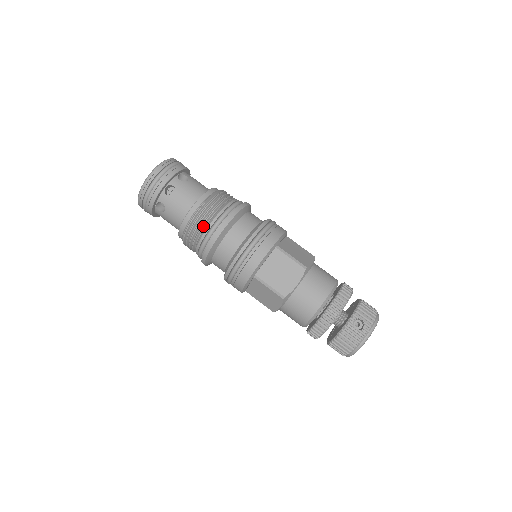
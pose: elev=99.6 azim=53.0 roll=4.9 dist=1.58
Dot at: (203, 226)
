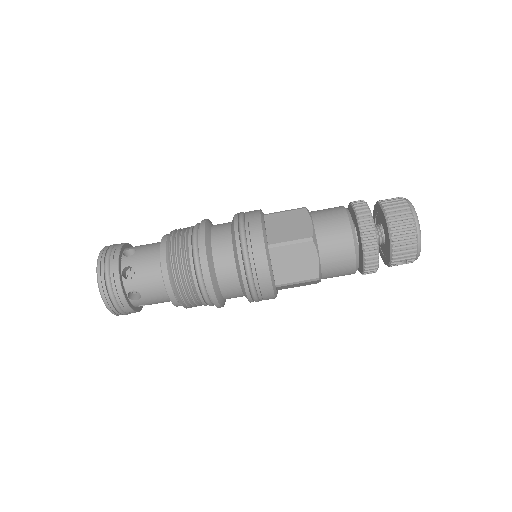
Dot at: occluded
